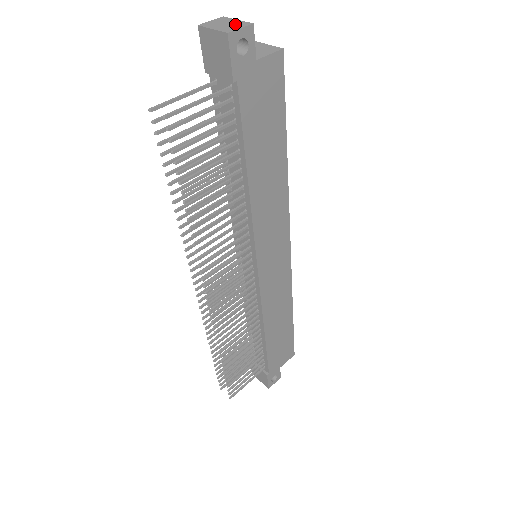
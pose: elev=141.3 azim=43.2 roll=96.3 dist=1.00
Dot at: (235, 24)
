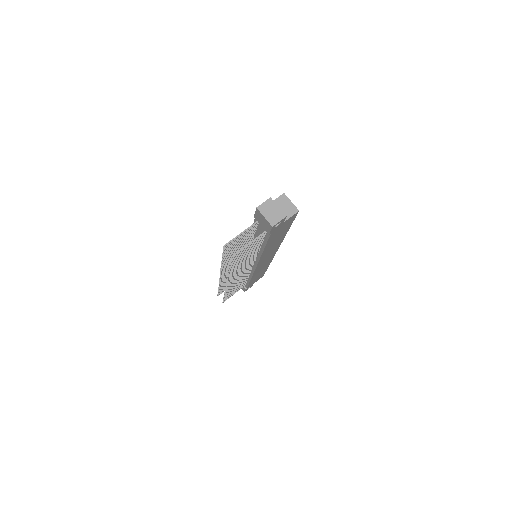
Dot at: (277, 214)
